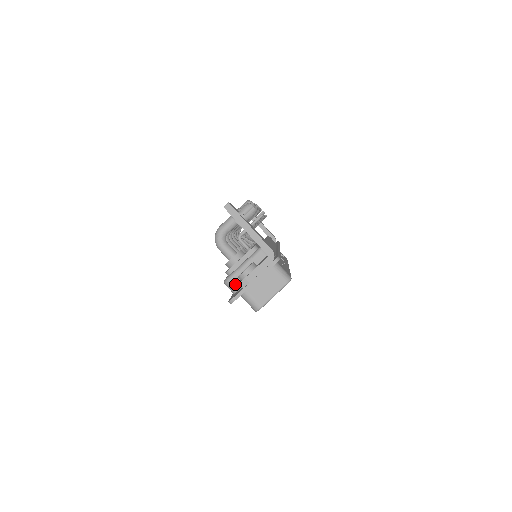
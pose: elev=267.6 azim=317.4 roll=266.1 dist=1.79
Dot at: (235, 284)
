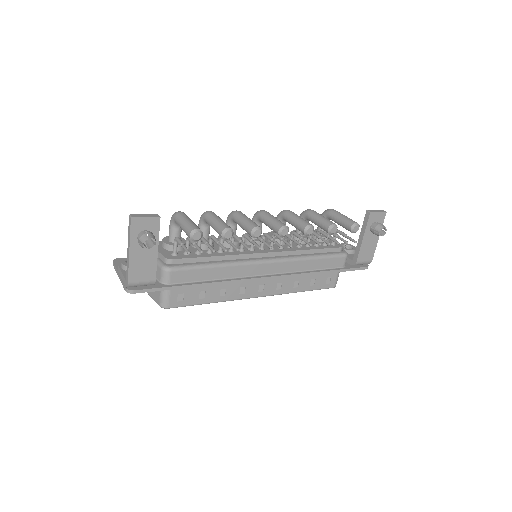
Dot at: occluded
